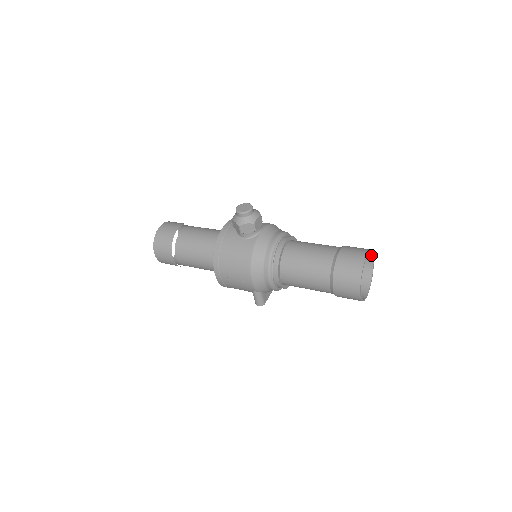
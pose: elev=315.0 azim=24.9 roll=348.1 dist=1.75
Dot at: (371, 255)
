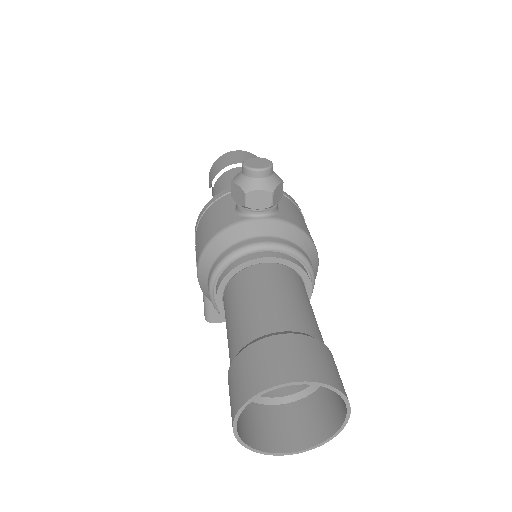
Dot at: (345, 402)
